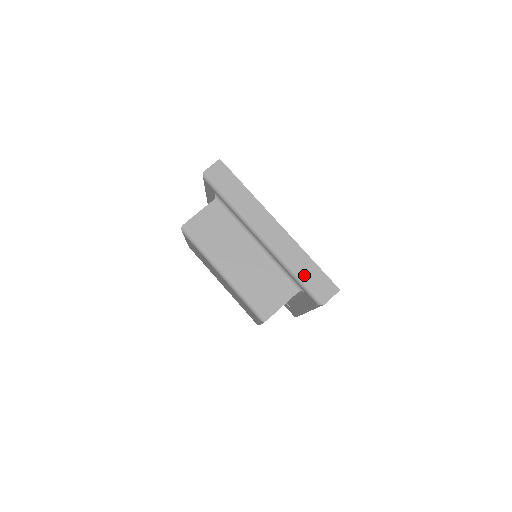
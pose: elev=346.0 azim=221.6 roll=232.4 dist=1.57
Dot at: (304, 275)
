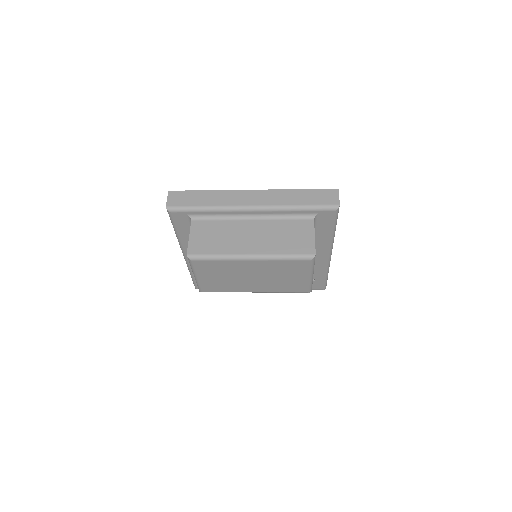
Dot at: (306, 202)
